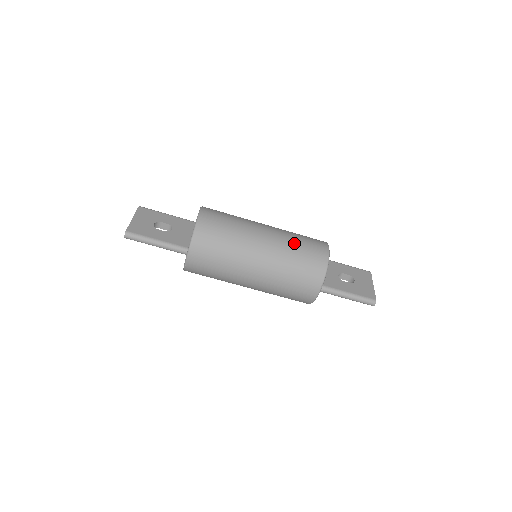
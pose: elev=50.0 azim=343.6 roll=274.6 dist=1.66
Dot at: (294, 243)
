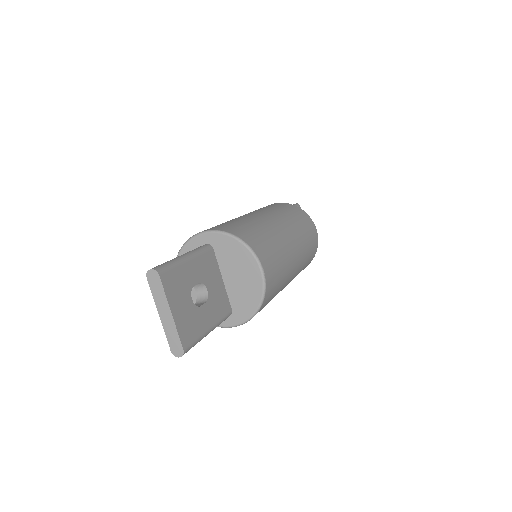
Dot at: (307, 247)
